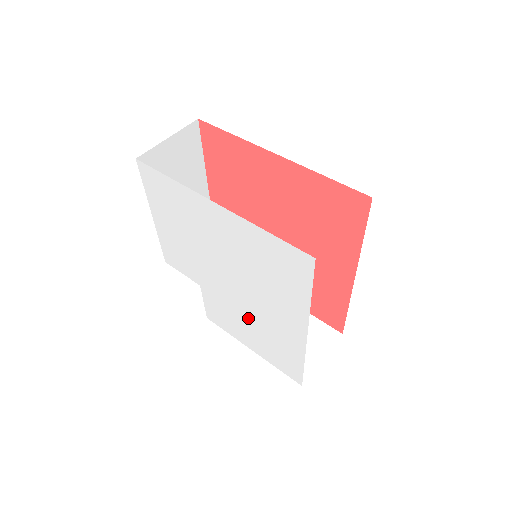
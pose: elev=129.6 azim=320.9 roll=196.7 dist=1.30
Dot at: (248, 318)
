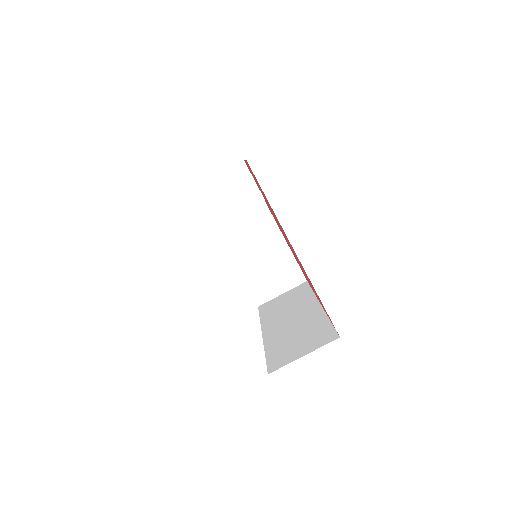
Dot at: occluded
